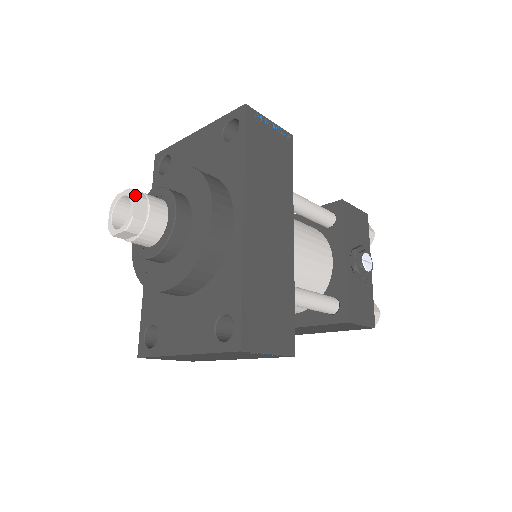
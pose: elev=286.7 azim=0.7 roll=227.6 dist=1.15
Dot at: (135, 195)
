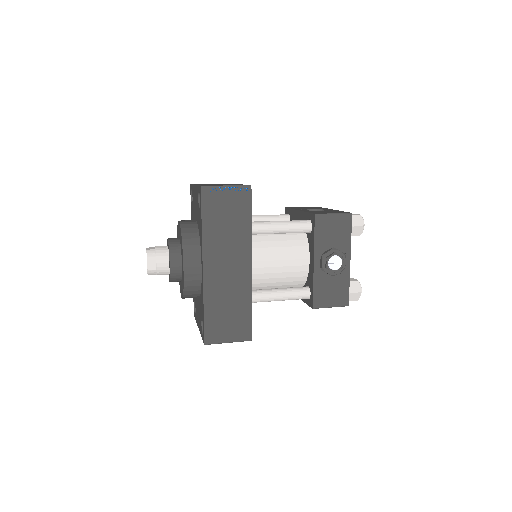
Dot at: (147, 257)
